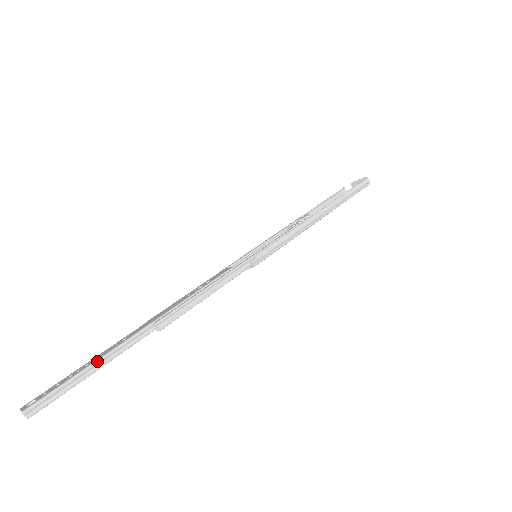
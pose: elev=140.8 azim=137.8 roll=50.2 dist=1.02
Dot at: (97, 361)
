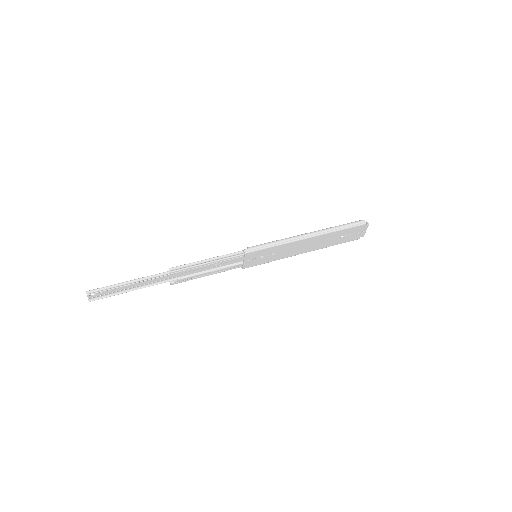
Dot at: (131, 280)
